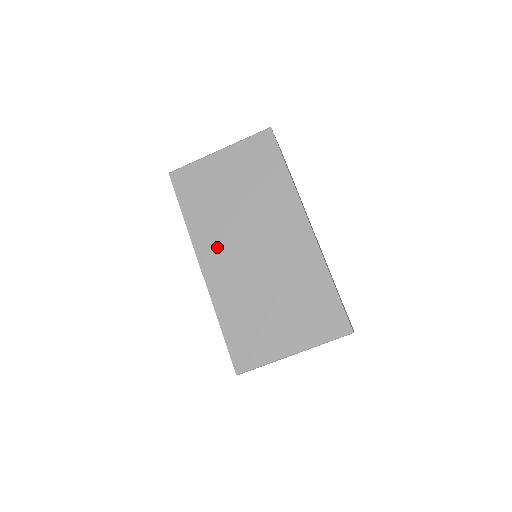
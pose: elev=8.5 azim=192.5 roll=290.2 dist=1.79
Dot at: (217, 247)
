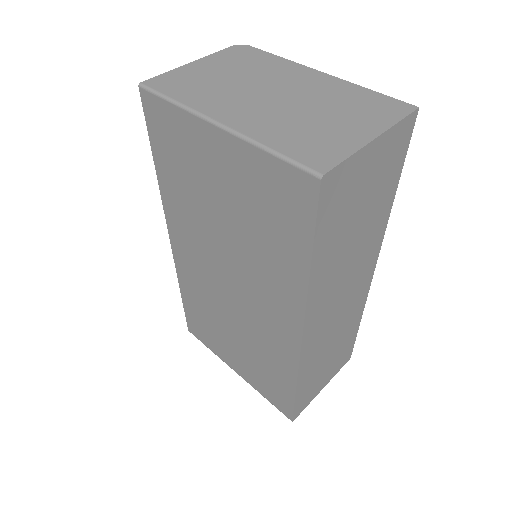
Dot at: (189, 241)
